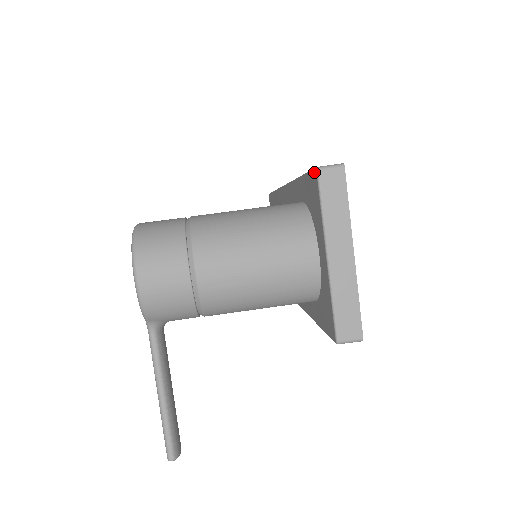
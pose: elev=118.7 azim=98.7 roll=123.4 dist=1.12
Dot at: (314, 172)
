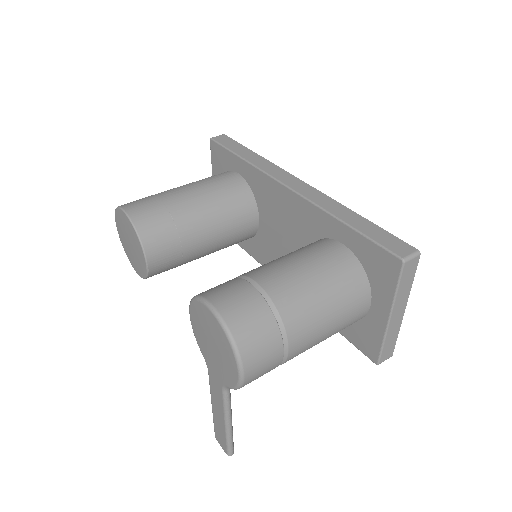
Dot at: (396, 259)
